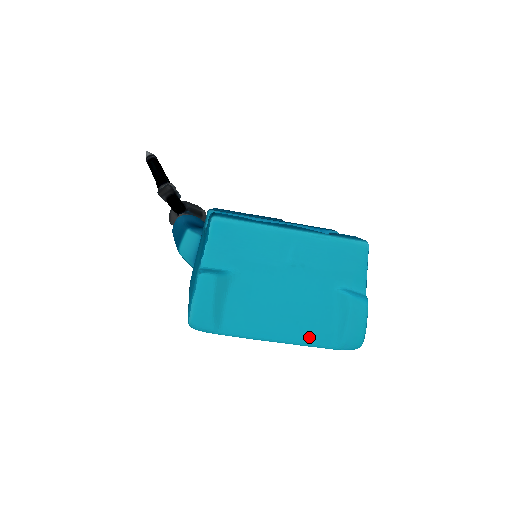
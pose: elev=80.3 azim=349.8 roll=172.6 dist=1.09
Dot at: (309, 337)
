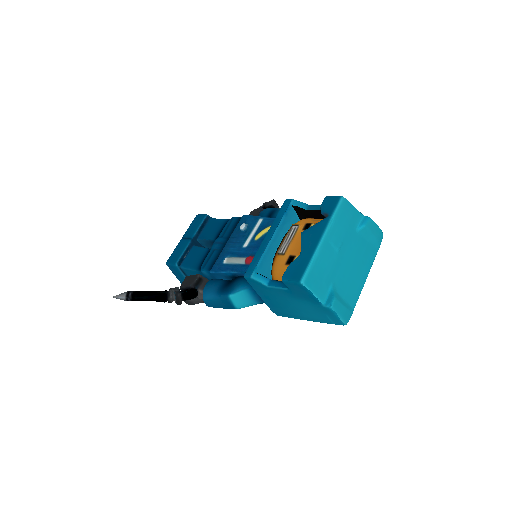
Dot at: (371, 260)
